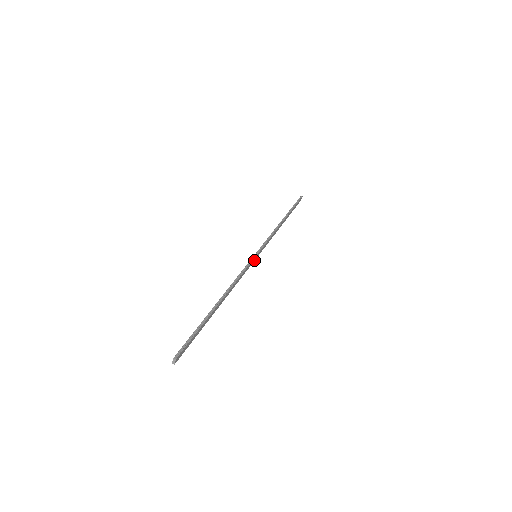
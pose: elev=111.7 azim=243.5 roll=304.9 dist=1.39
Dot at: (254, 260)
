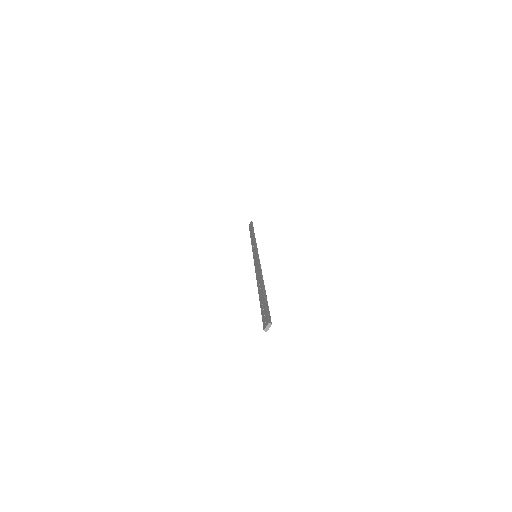
Dot at: occluded
